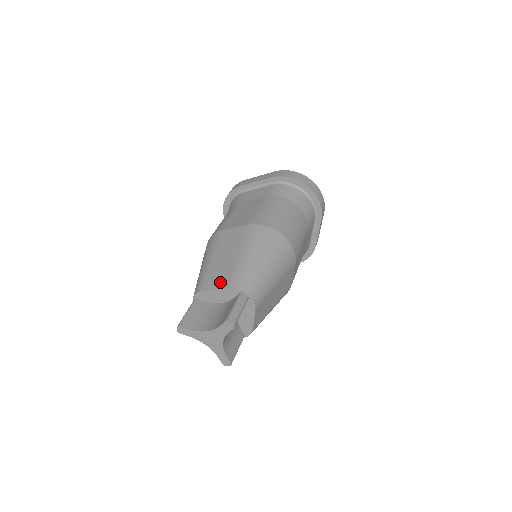
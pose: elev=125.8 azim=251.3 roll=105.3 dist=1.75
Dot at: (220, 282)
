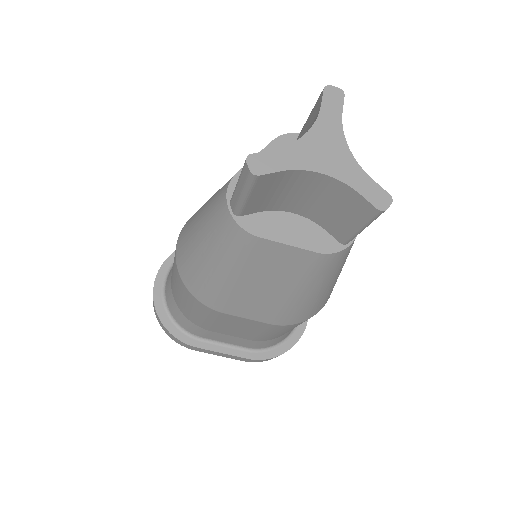
Dot at: occluded
